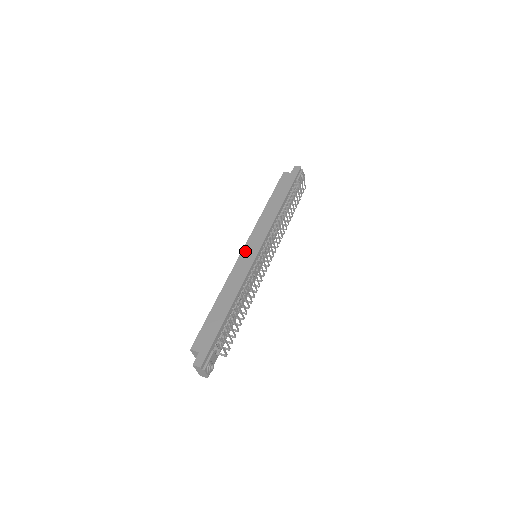
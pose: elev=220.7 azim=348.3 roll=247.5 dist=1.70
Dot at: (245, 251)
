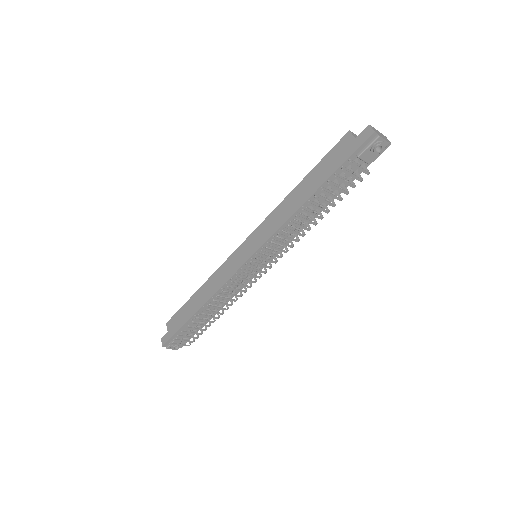
Dot at: (241, 248)
